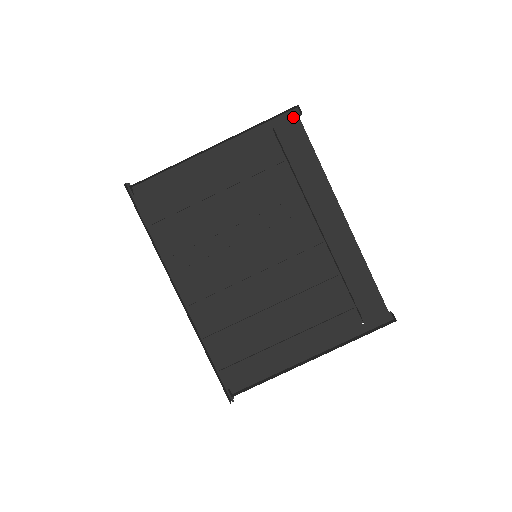
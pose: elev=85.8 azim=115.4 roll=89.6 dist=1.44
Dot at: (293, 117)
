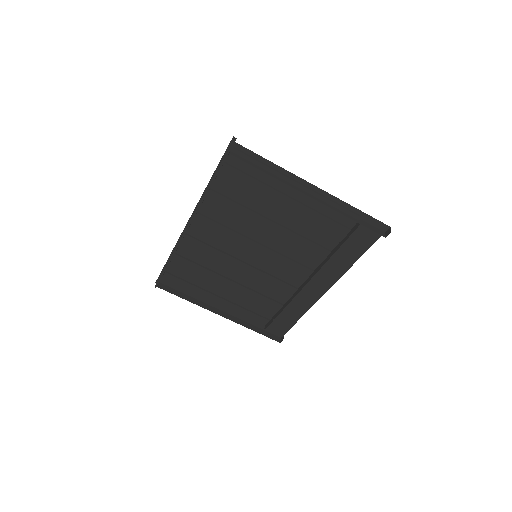
Dot at: (380, 228)
